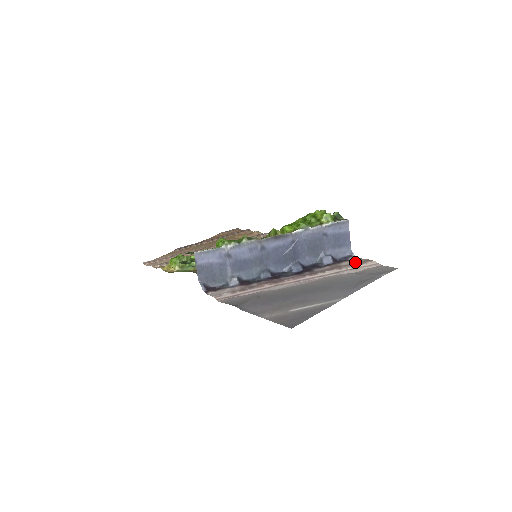
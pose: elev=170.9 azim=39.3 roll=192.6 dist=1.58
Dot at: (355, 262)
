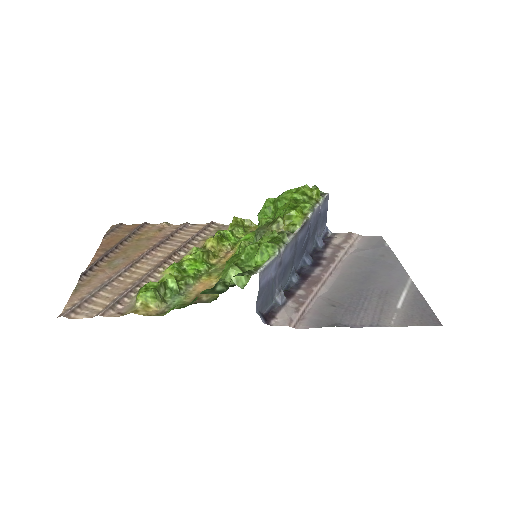
Dot at: (343, 238)
